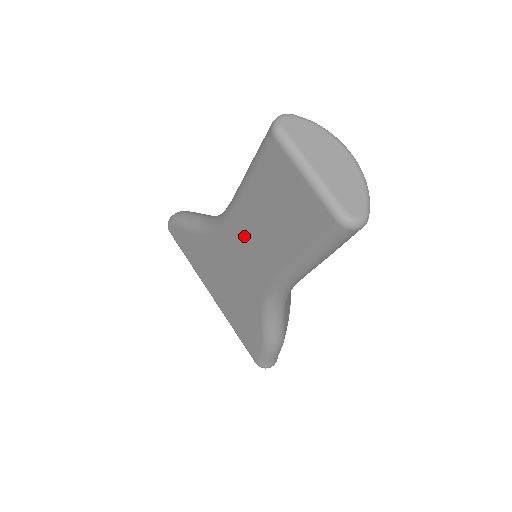
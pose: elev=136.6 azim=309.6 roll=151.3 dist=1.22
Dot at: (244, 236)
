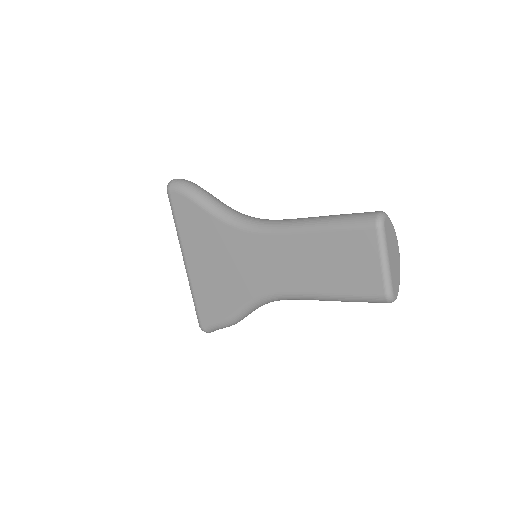
Dot at: (280, 253)
